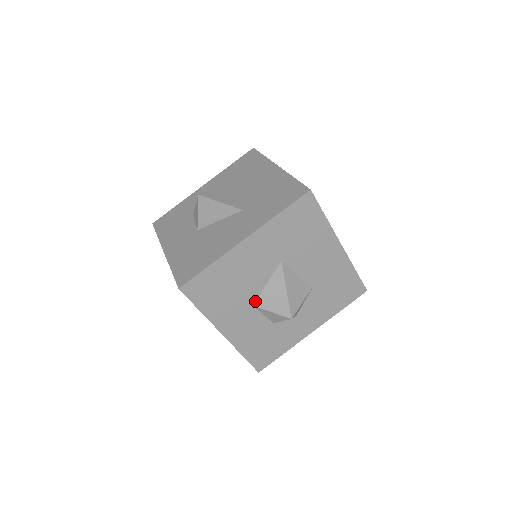
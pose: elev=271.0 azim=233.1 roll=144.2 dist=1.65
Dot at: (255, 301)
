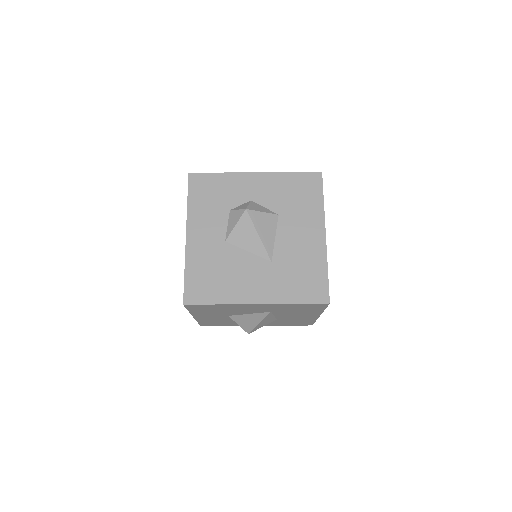
Dot at: (232, 315)
